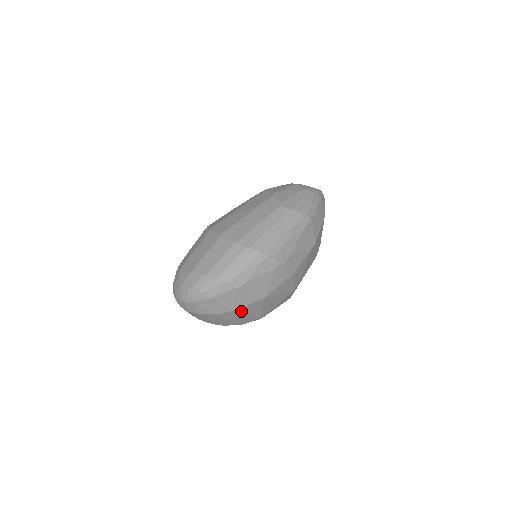
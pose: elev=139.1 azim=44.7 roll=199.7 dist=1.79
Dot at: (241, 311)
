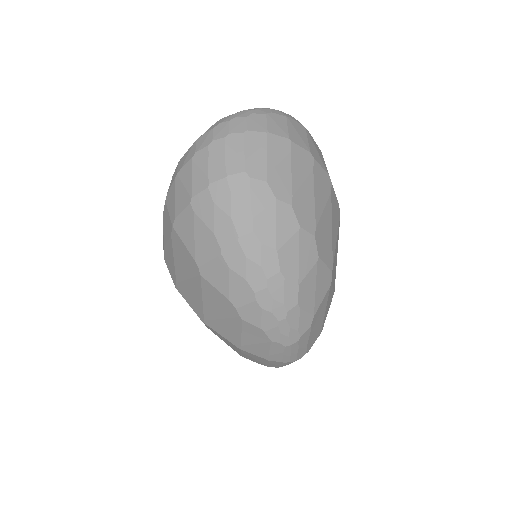
Dot at: (331, 194)
